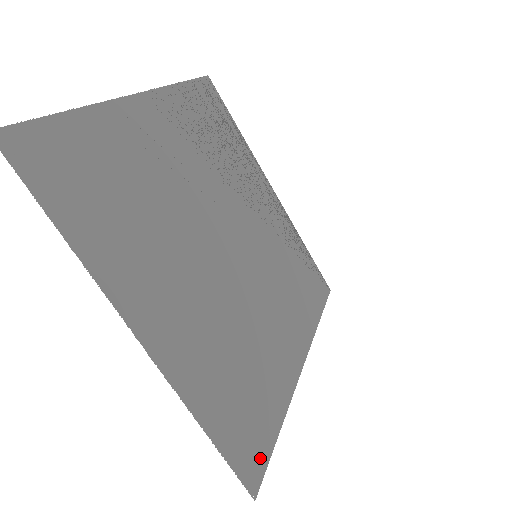
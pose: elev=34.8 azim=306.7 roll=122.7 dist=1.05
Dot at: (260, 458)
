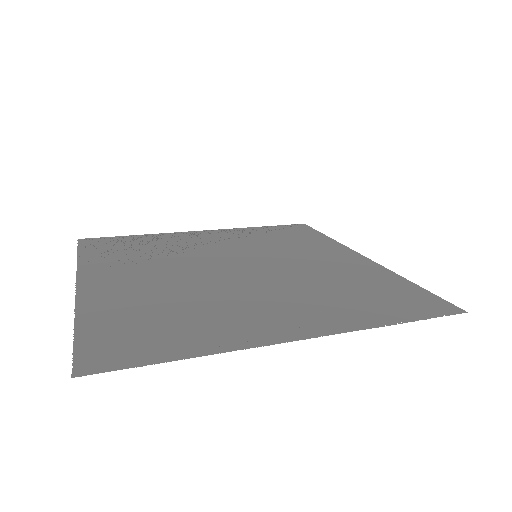
Dot at: (433, 300)
